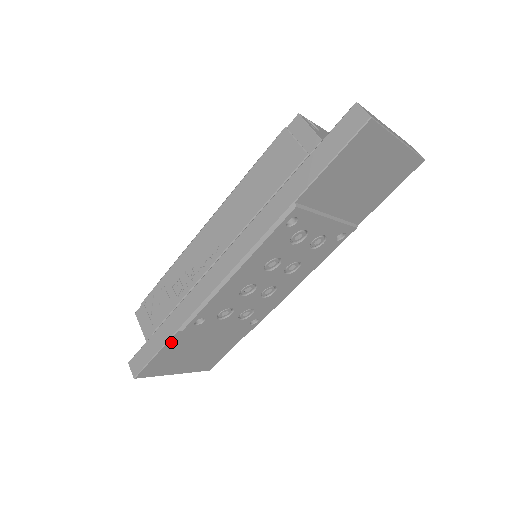
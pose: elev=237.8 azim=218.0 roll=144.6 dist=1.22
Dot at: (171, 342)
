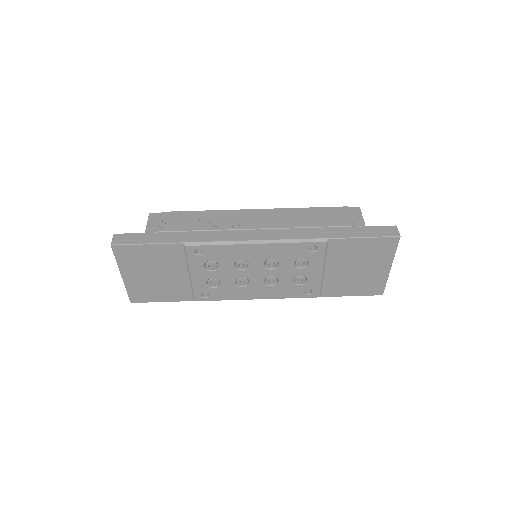
Dot at: (167, 246)
